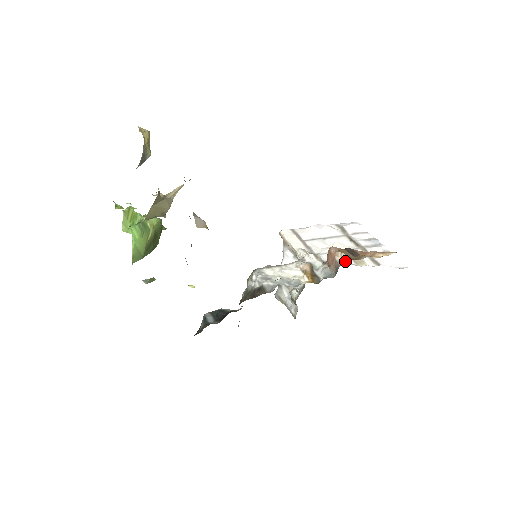
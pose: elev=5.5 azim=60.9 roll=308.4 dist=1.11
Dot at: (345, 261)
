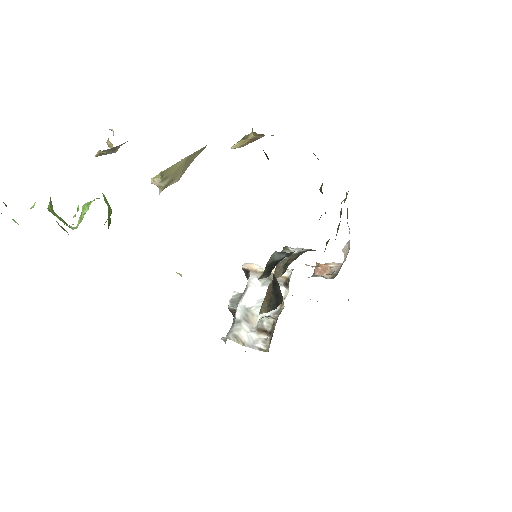
Dot at: occluded
